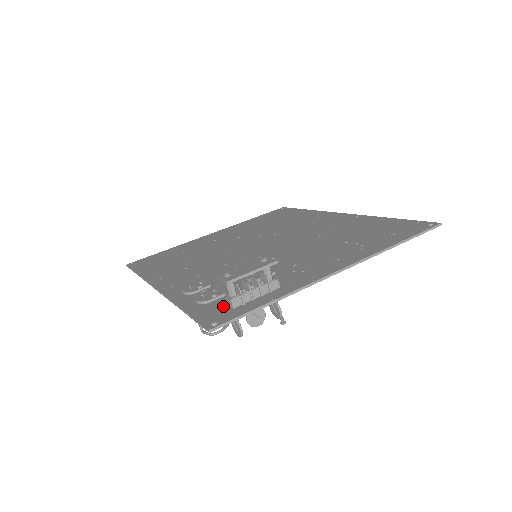
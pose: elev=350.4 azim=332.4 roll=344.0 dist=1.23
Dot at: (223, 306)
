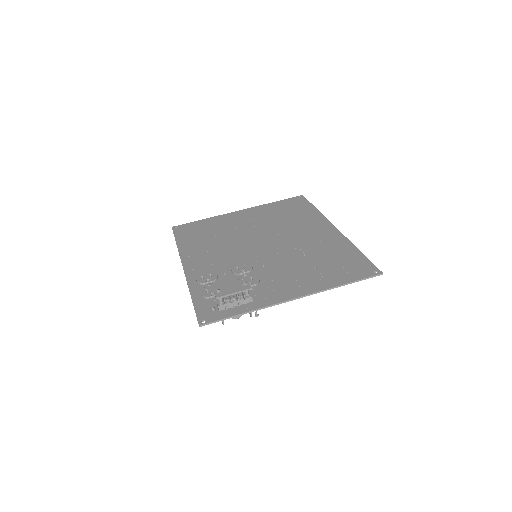
Dot at: (213, 308)
